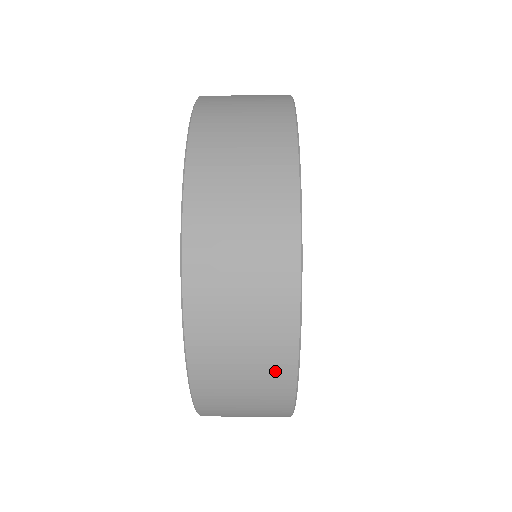
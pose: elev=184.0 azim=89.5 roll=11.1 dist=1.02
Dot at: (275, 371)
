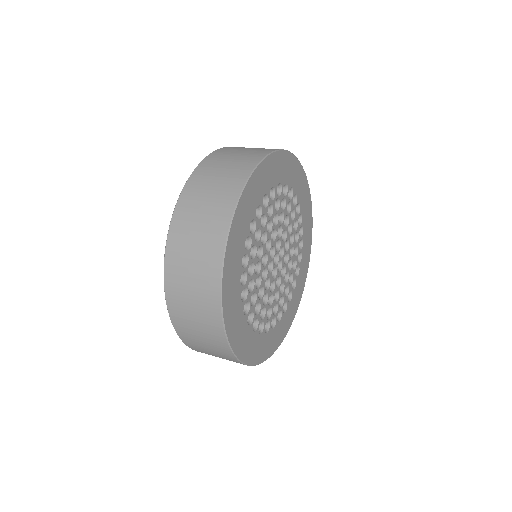
Dot at: (210, 316)
